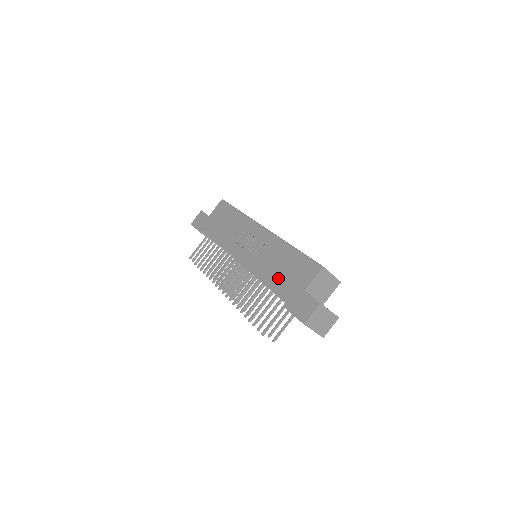
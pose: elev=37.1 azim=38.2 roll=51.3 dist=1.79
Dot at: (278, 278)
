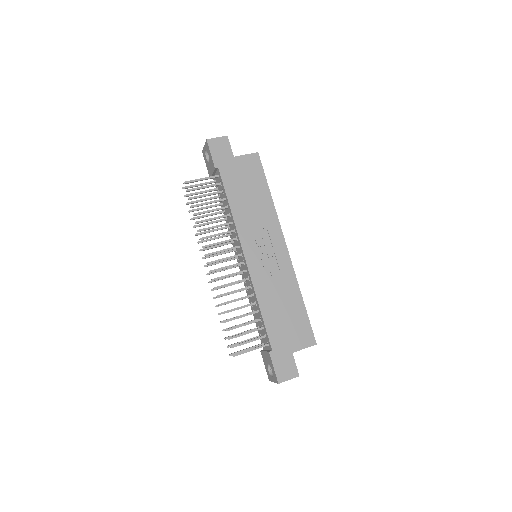
Dot at: (276, 318)
